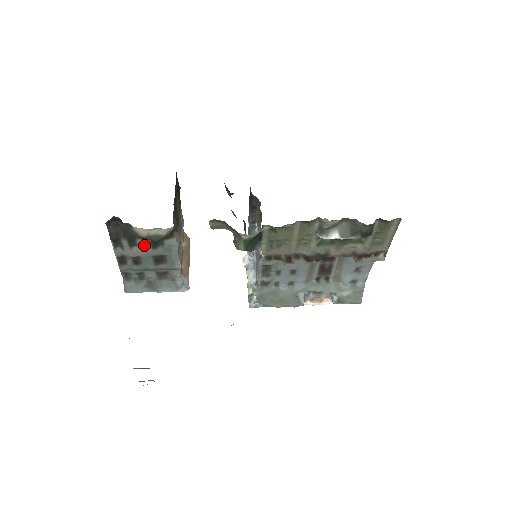
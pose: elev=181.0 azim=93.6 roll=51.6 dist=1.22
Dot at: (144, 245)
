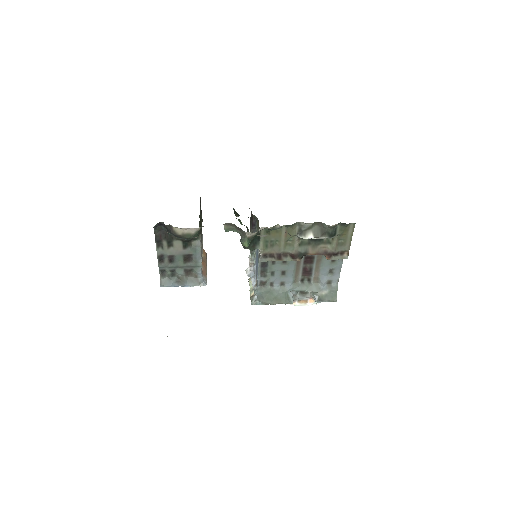
Dot at: (178, 246)
